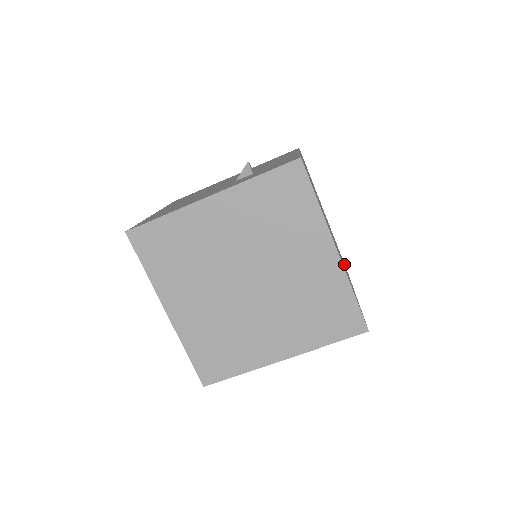
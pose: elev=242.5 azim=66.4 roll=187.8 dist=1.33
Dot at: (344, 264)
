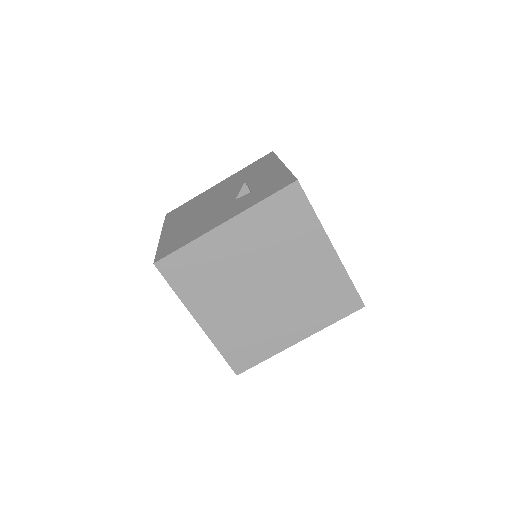
Dot at: occluded
